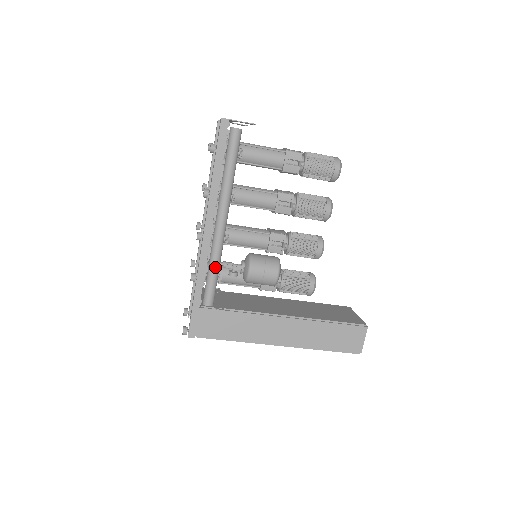
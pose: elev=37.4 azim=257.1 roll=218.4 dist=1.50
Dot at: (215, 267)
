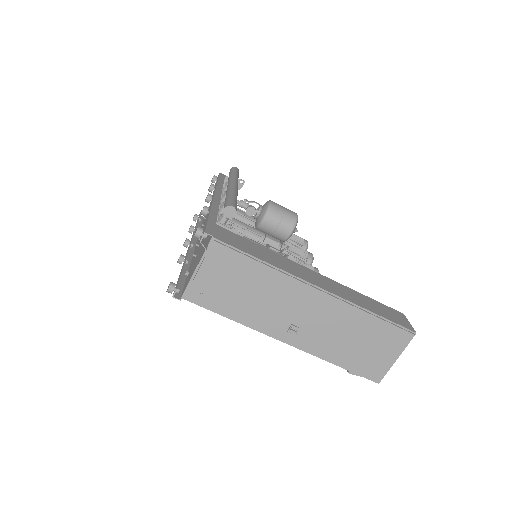
Dot at: (234, 195)
